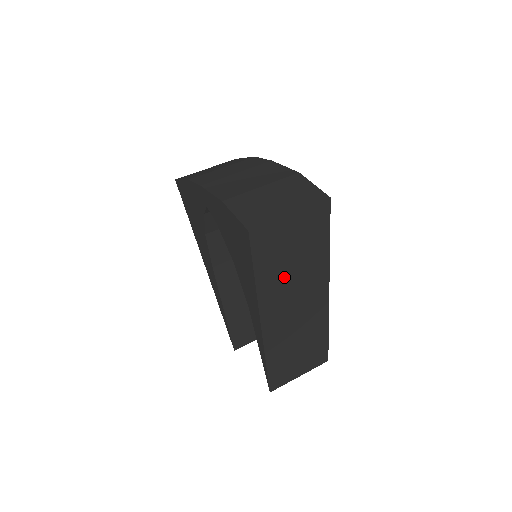
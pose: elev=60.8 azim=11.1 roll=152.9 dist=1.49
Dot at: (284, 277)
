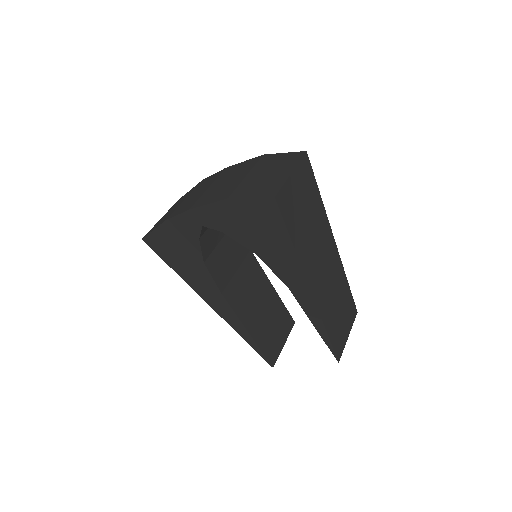
Dot at: (307, 236)
